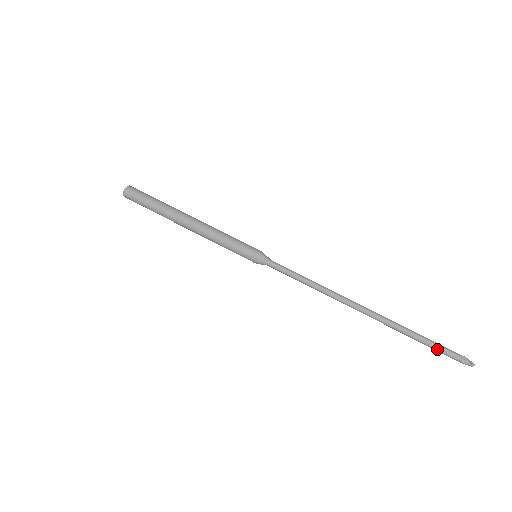
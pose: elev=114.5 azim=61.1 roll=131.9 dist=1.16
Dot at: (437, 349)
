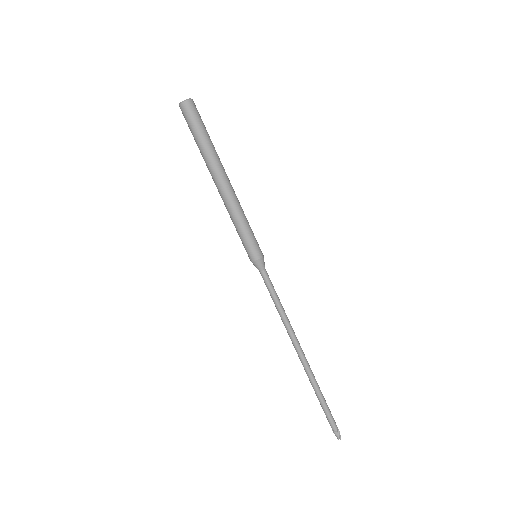
Dot at: (327, 415)
